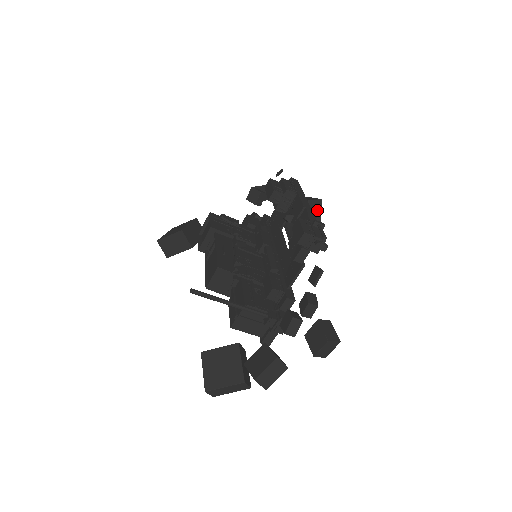
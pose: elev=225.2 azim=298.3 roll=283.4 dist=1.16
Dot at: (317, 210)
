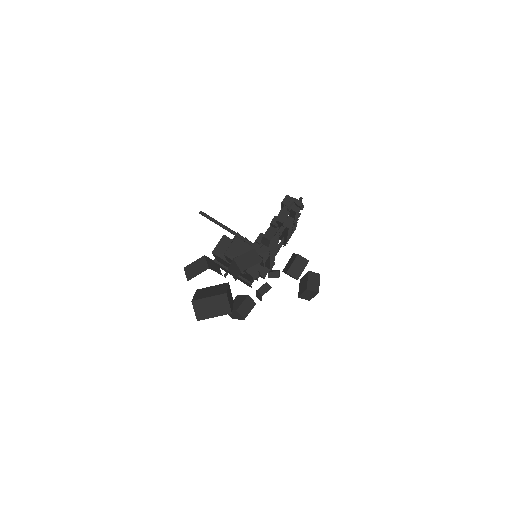
Dot at: (316, 280)
